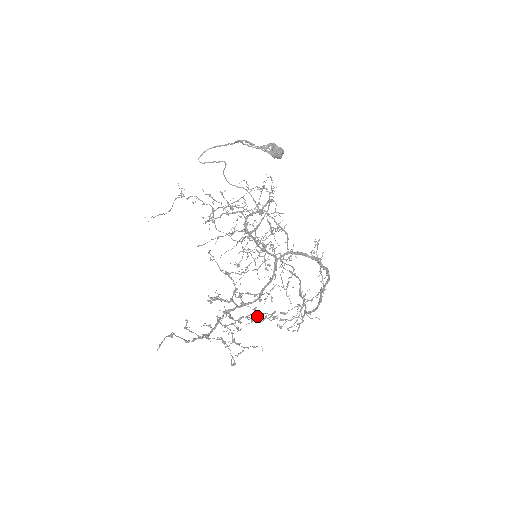
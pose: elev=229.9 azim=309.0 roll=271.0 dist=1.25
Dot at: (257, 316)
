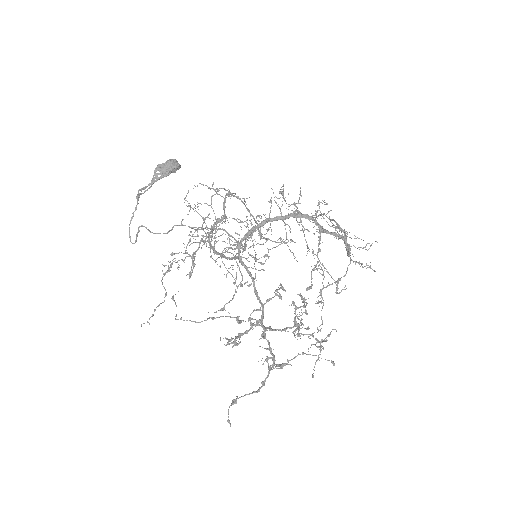
Dot at: occluded
